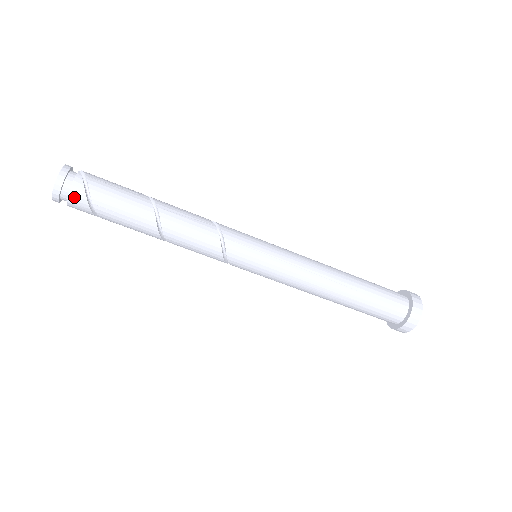
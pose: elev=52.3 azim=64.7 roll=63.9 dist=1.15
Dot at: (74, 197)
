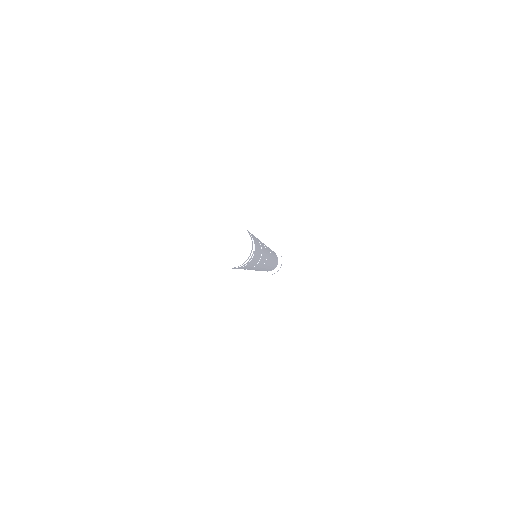
Dot at: (234, 268)
